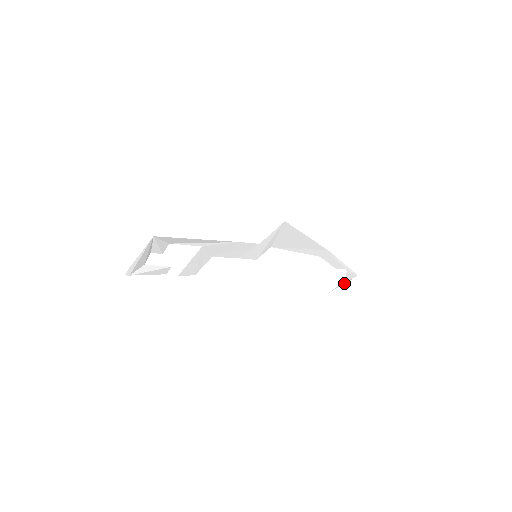
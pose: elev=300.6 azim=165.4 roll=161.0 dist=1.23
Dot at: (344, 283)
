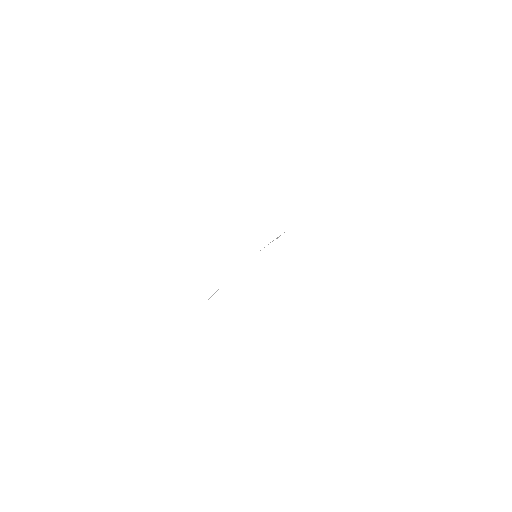
Dot at: (267, 245)
